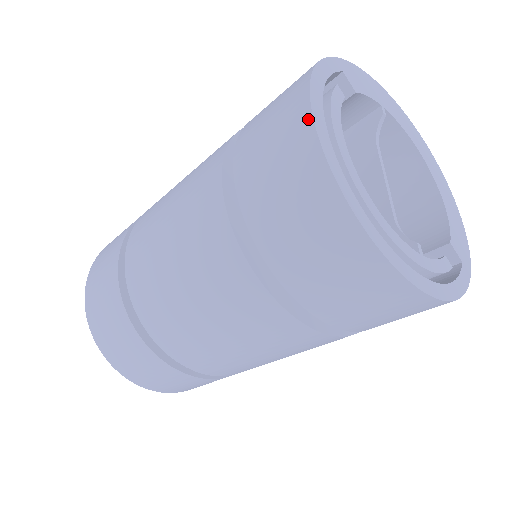
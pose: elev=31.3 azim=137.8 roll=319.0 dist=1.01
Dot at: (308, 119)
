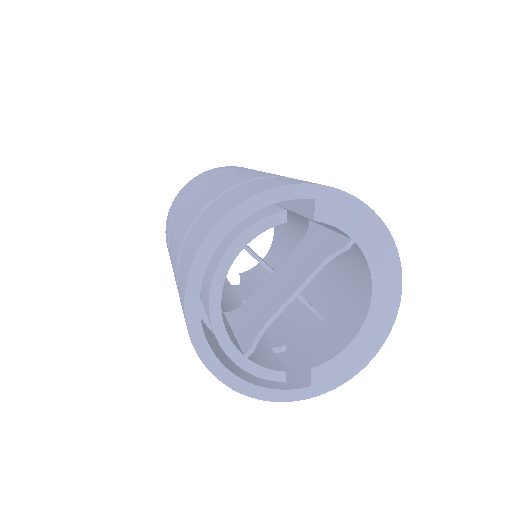
Dot at: (210, 229)
